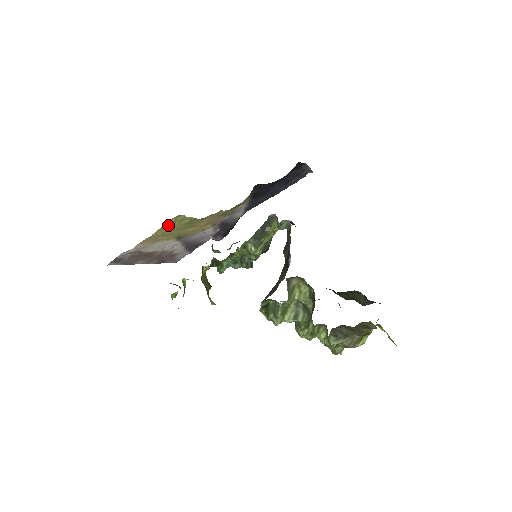
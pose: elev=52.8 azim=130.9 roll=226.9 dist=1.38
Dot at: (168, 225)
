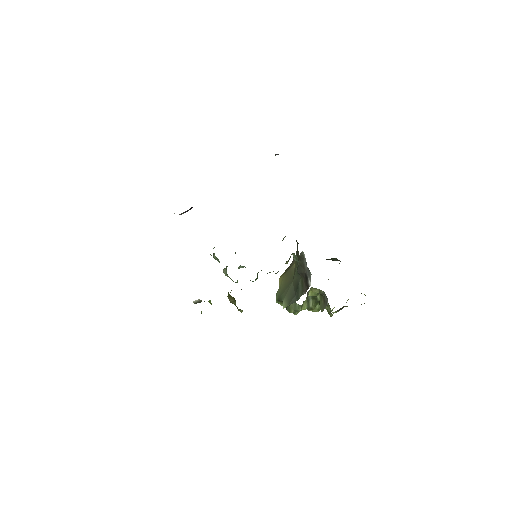
Dot at: occluded
